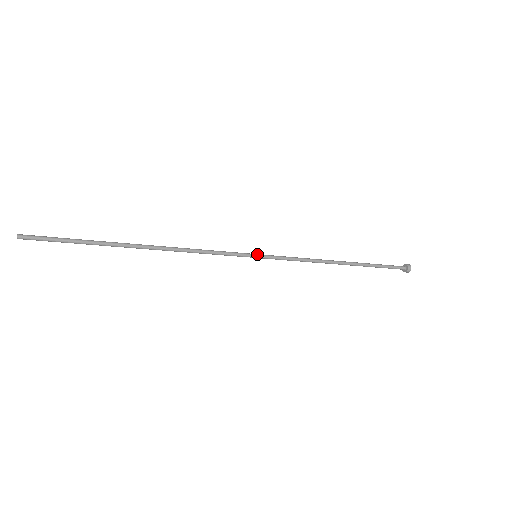
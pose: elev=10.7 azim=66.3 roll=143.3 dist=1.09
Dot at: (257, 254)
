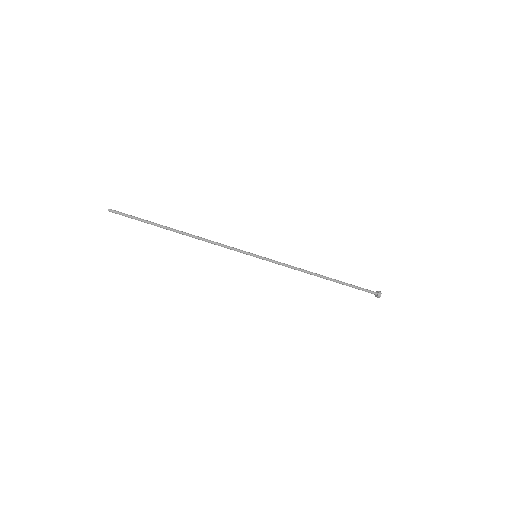
Dot at: (257, 255)
